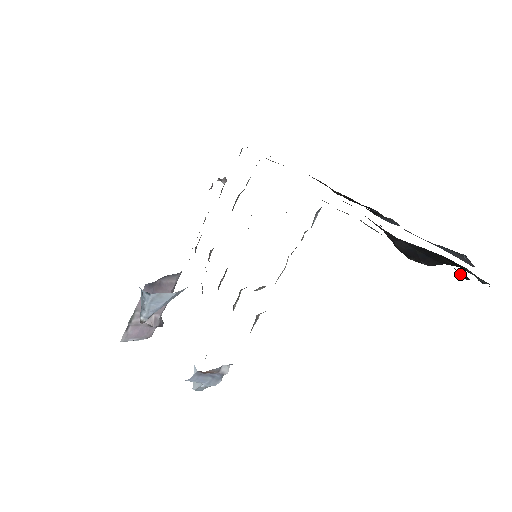
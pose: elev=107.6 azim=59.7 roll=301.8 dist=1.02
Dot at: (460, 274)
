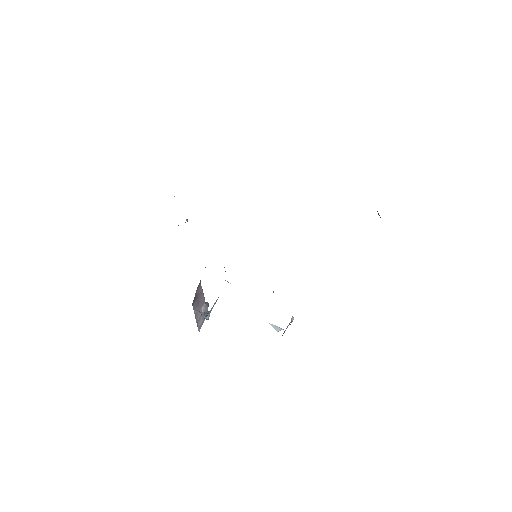
Dot at: occluded
